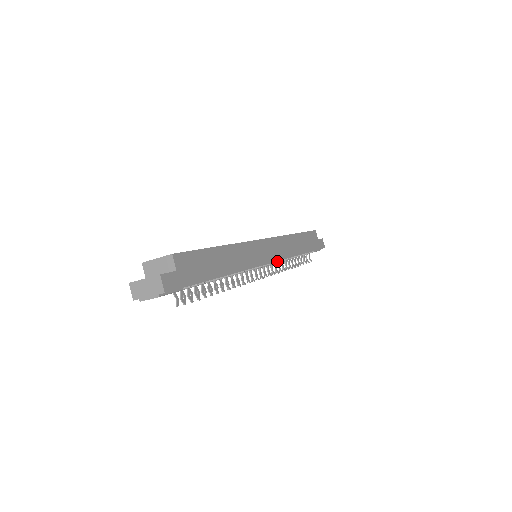
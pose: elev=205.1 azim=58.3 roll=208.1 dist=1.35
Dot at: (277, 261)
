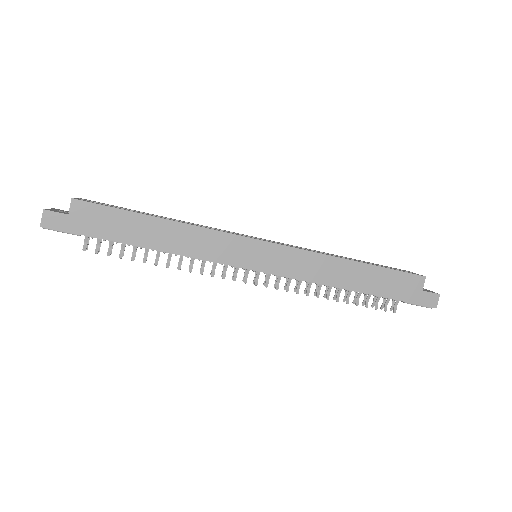
Dot at: (286, 276)
